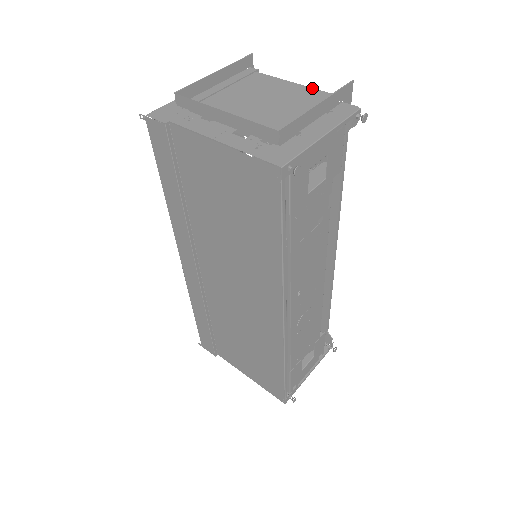
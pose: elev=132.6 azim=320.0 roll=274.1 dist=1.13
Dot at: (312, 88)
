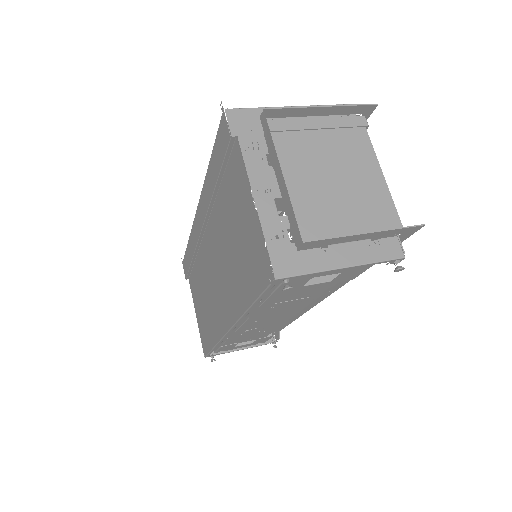
Dot at: (390, 195)
